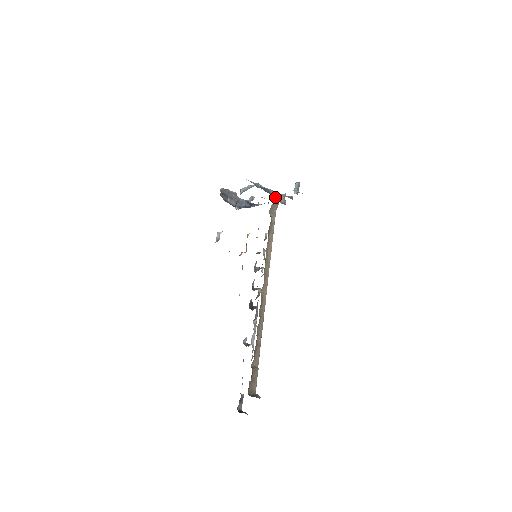
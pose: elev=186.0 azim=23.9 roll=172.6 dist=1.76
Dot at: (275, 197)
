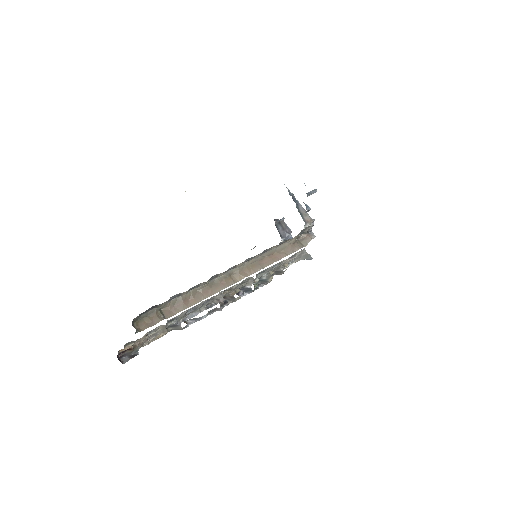
Dot at: (301, 213)
